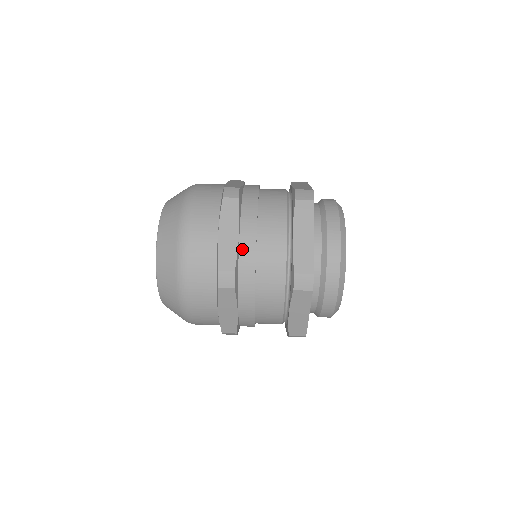
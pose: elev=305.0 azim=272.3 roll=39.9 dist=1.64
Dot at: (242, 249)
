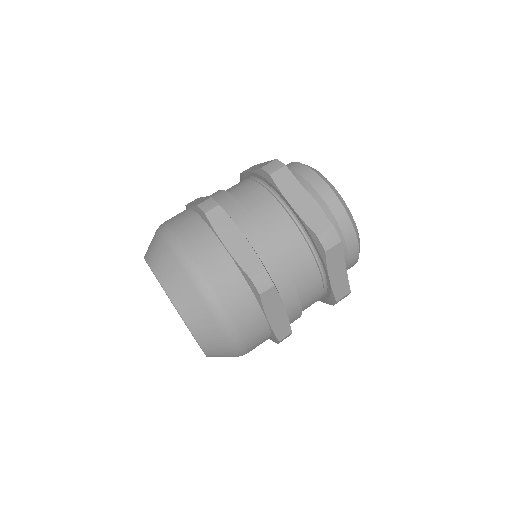
Dot at: (256, 247)
